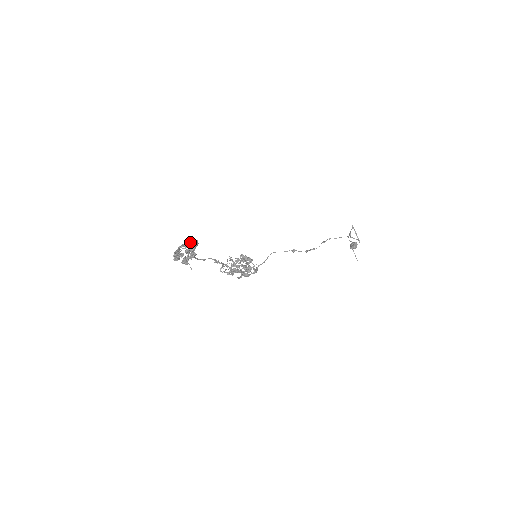
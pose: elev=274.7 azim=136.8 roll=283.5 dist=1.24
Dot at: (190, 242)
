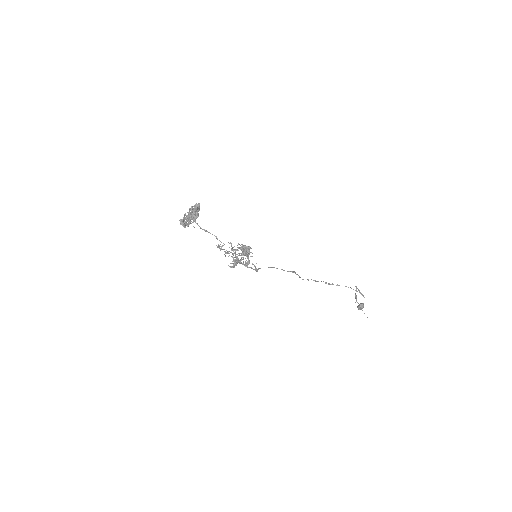
Dot at: (194, 206)
